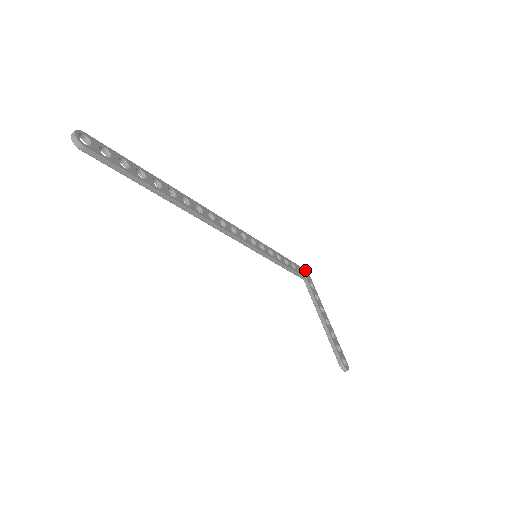
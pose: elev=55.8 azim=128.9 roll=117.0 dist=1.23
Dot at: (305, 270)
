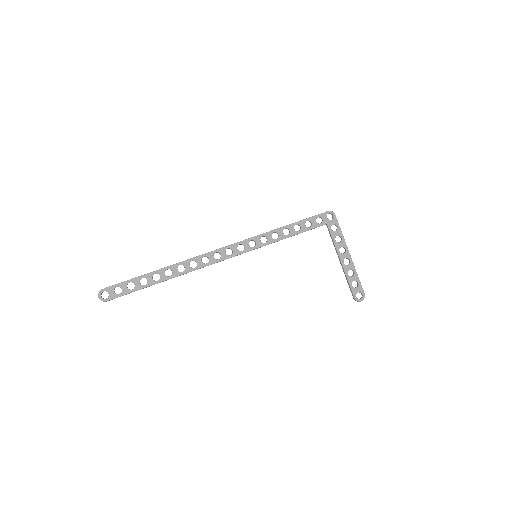
Dot at: (328, 212)
